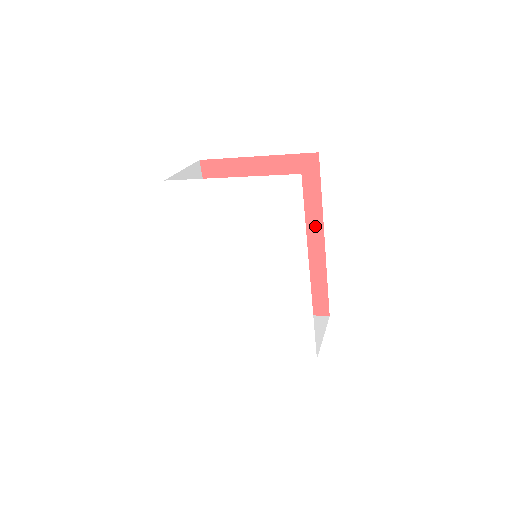
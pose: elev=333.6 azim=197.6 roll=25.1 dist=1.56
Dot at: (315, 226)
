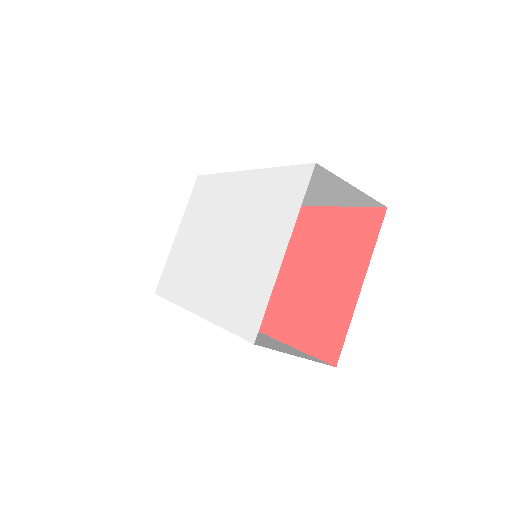
Dot at: occluded
